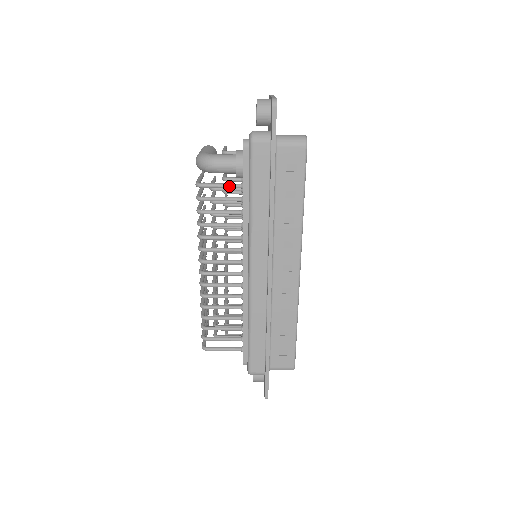
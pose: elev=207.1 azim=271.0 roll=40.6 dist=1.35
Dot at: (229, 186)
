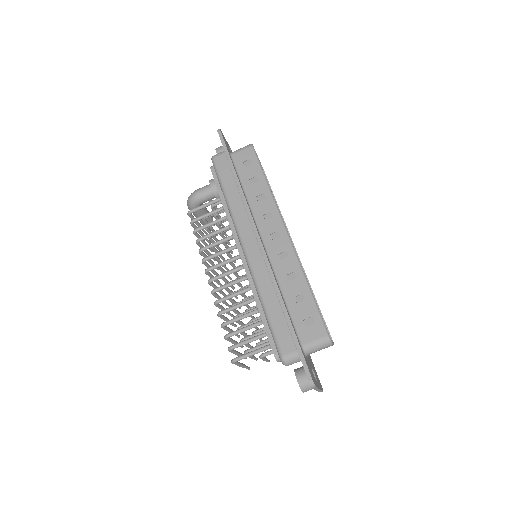
Dot at: (211, 202)
